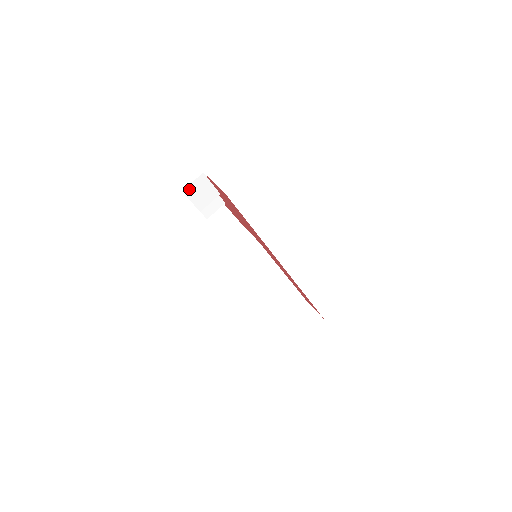
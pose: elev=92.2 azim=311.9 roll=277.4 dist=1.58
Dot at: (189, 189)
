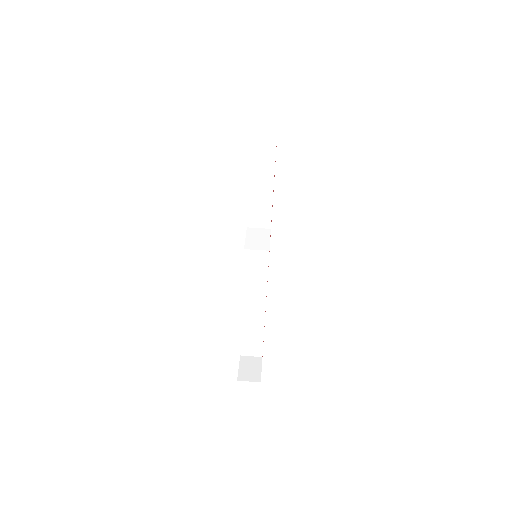
Dot at: (255, 137)
